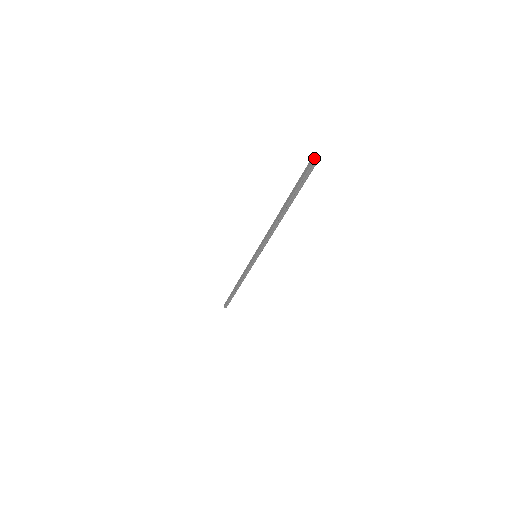
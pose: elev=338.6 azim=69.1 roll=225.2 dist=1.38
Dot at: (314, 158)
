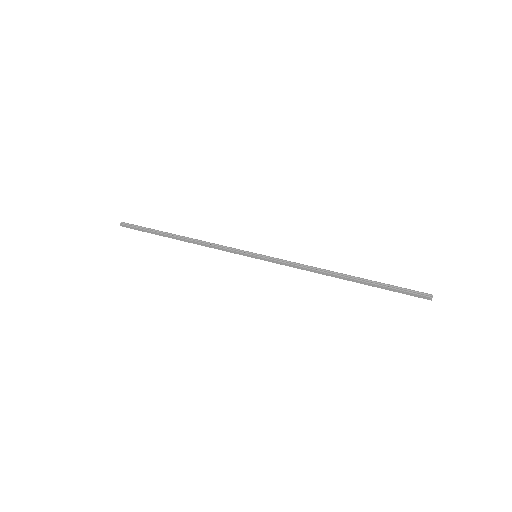
Dot at: occluded
